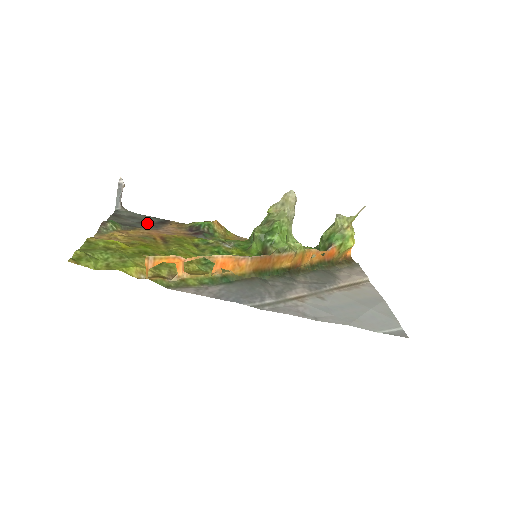
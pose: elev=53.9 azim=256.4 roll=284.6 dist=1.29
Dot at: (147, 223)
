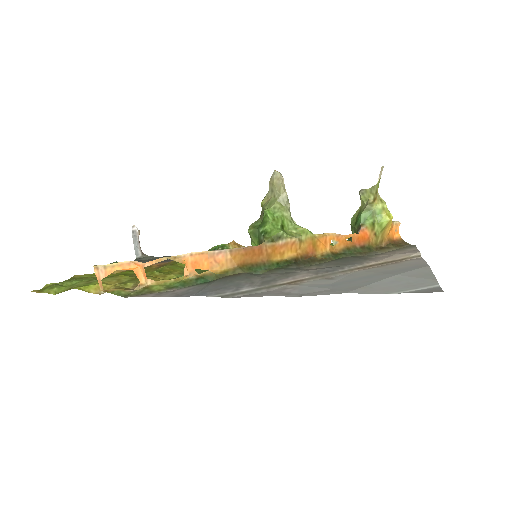
Dot at: occluded
